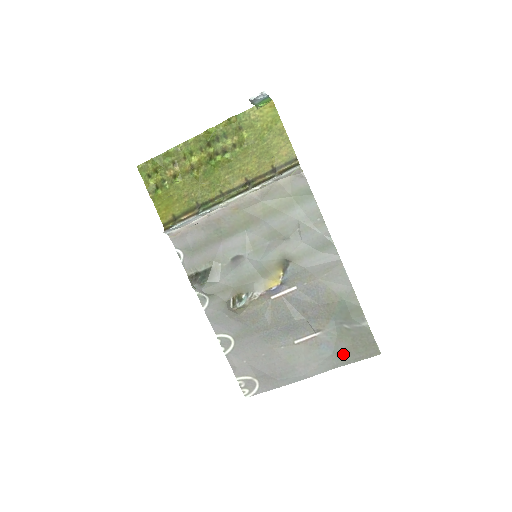
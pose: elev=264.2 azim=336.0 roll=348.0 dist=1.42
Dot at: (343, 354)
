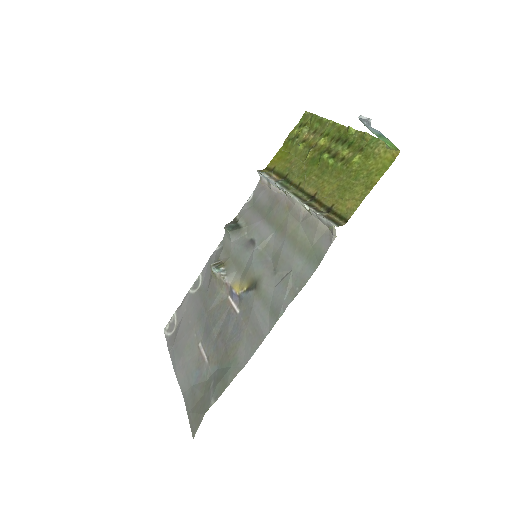
Dot at: (192, 397)
